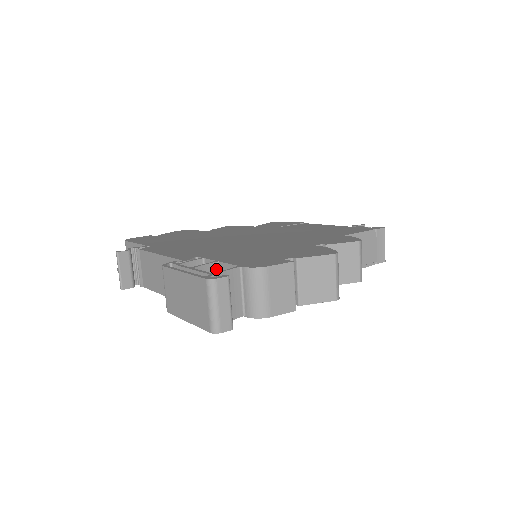
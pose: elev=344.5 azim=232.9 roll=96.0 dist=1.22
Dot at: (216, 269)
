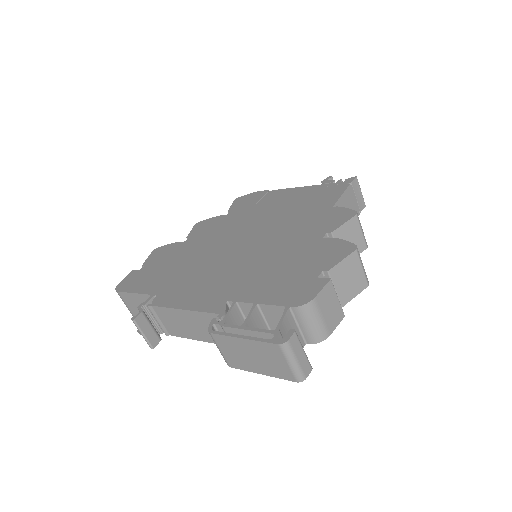
Dot at: (258, 311)
